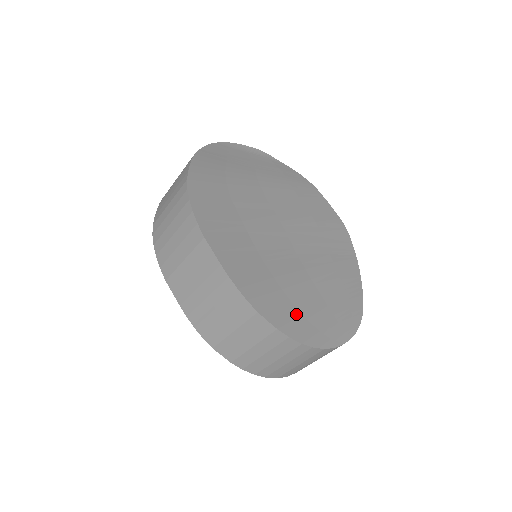
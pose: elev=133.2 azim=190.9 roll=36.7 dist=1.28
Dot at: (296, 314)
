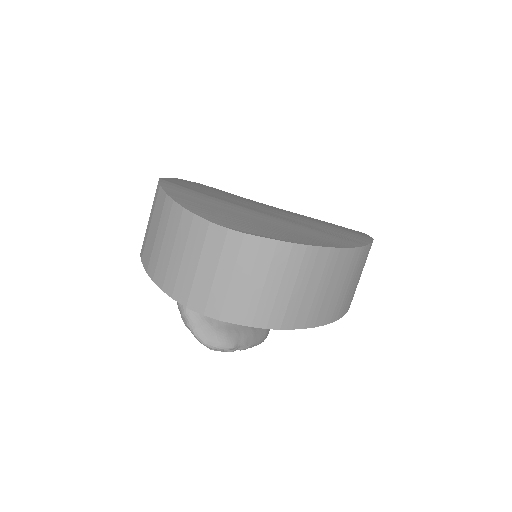
Dot at: (204, 205)
